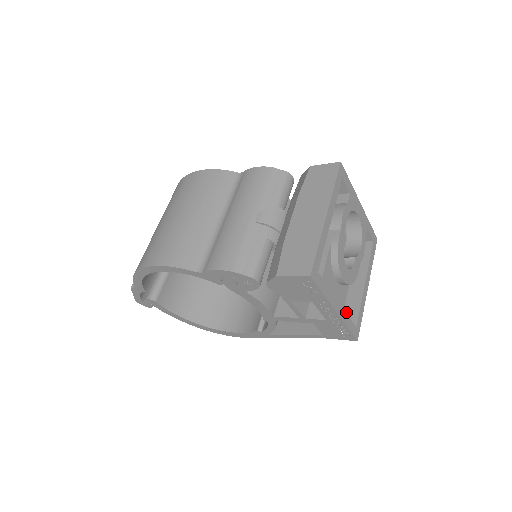
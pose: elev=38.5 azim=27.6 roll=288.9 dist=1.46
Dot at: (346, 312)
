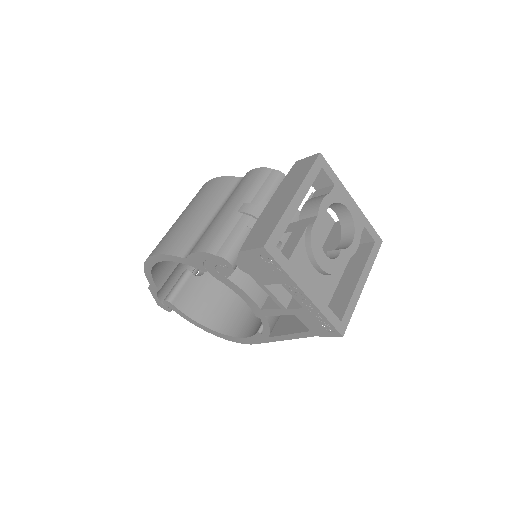
Dot at: (335, 308)
